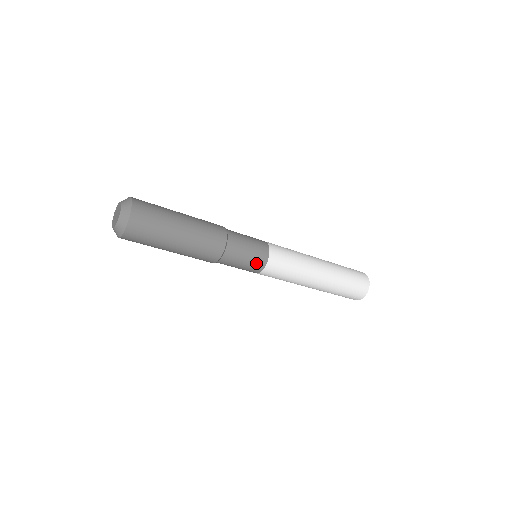
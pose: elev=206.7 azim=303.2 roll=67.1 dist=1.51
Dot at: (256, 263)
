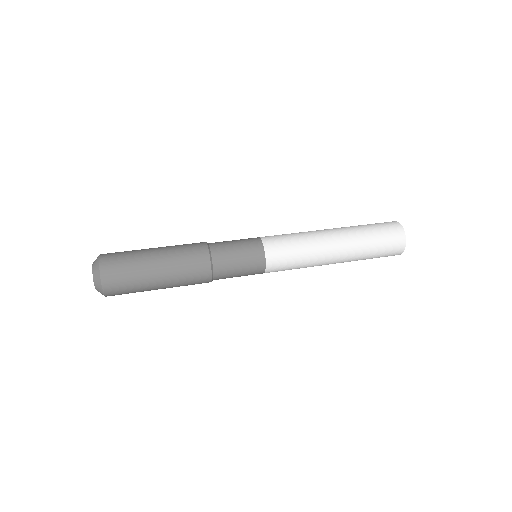
Dot at: occluded
